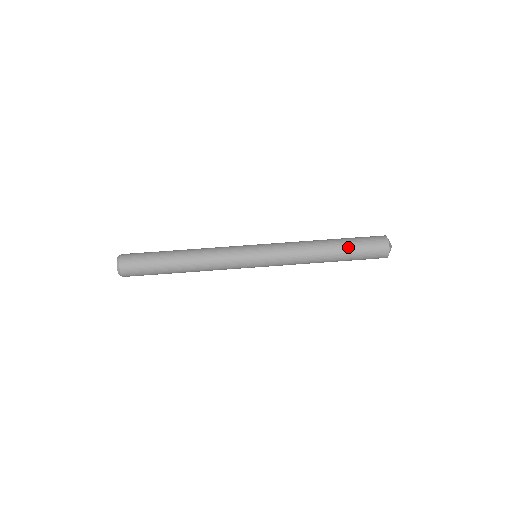
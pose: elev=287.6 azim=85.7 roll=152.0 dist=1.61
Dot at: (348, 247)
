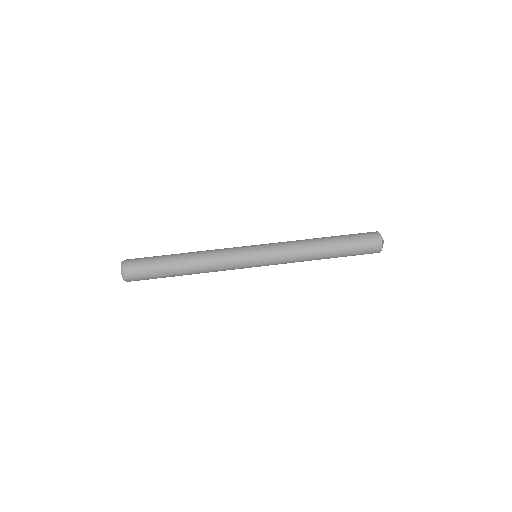
Dot at: (343, 239)
